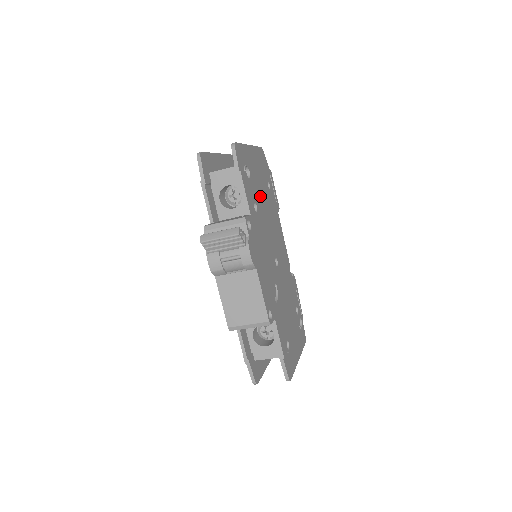
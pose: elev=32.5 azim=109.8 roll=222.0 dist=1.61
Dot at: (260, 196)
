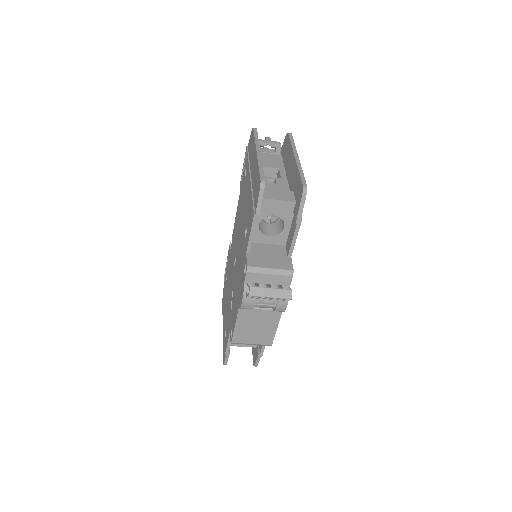
Dot at: occluded
